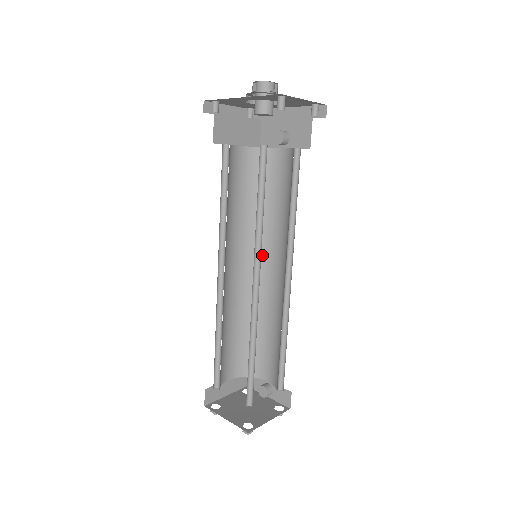
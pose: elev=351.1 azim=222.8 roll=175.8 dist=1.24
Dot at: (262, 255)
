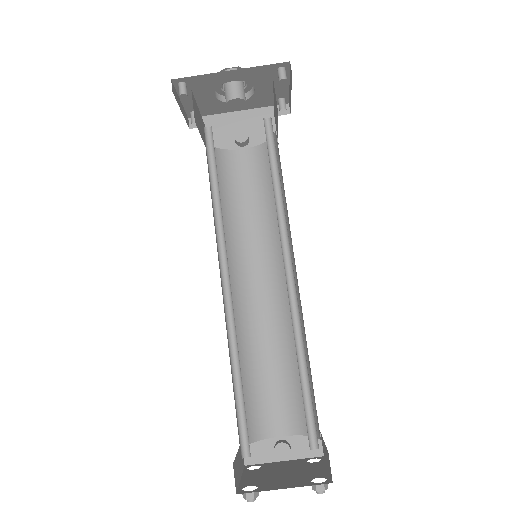
Dot at: (241, 269)
